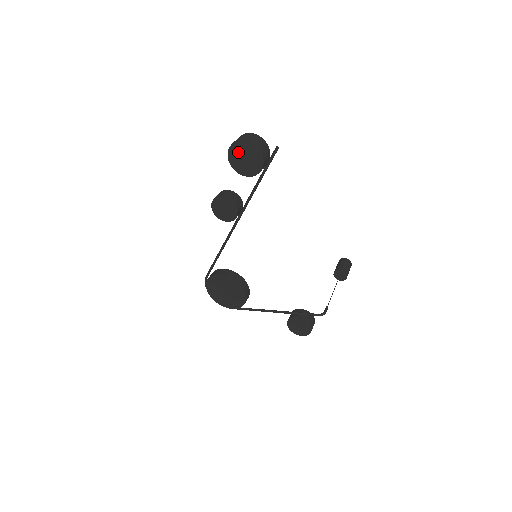
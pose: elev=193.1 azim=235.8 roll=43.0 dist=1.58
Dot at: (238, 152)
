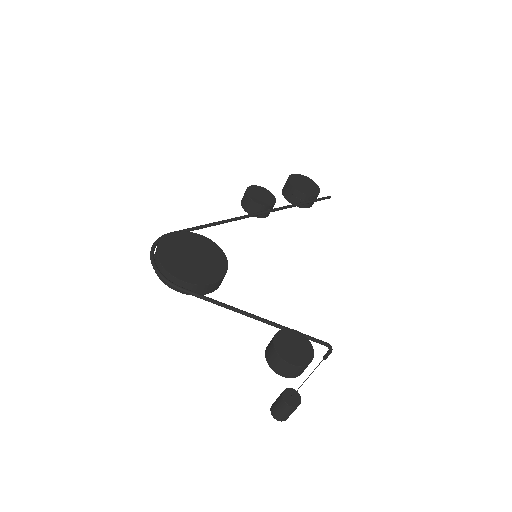
Dot at: (300, 179)
